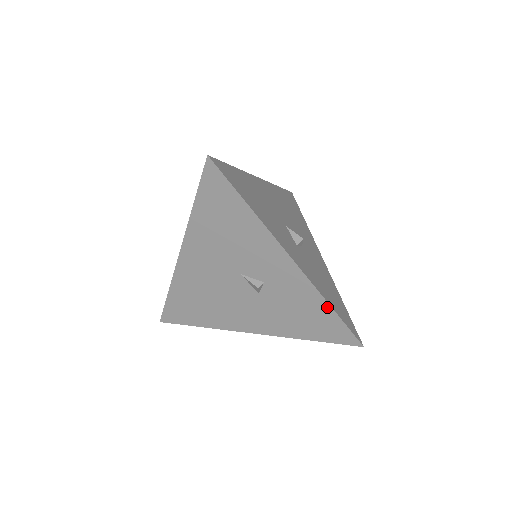
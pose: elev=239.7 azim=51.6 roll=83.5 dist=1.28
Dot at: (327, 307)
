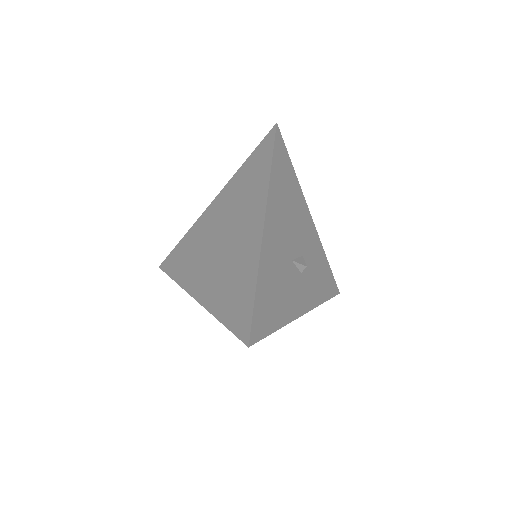
Dot at: occluded
